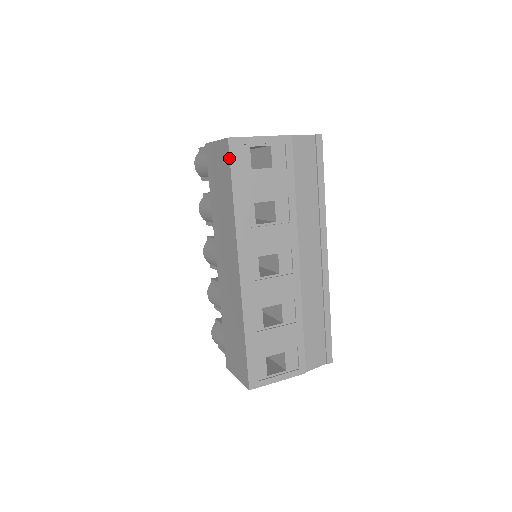
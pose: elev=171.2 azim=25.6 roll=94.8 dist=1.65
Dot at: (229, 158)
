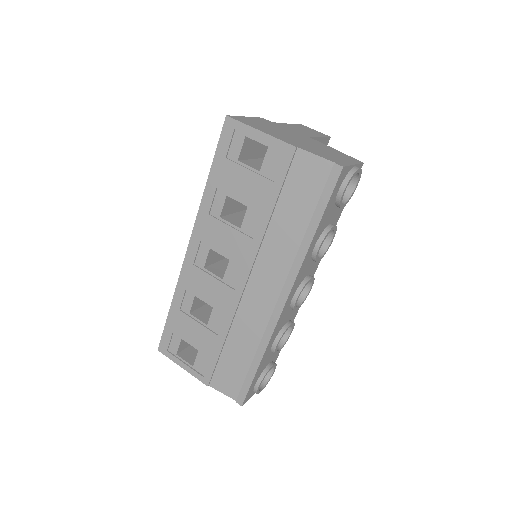
Dot at: (220, 137)
